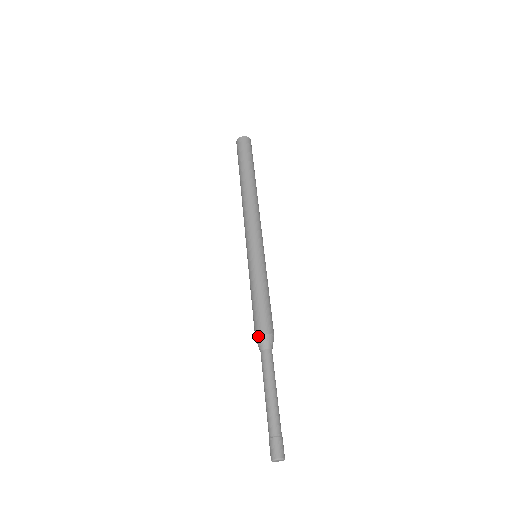
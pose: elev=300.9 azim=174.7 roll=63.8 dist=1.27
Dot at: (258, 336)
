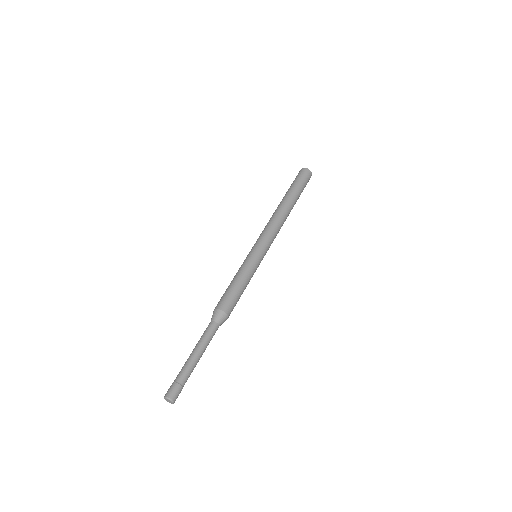
Dot at: (214, 310)
